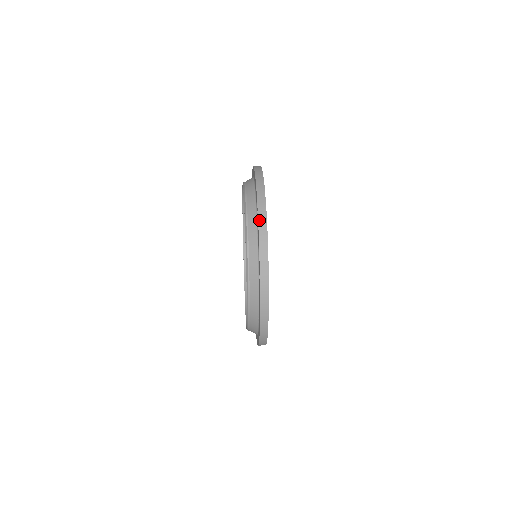
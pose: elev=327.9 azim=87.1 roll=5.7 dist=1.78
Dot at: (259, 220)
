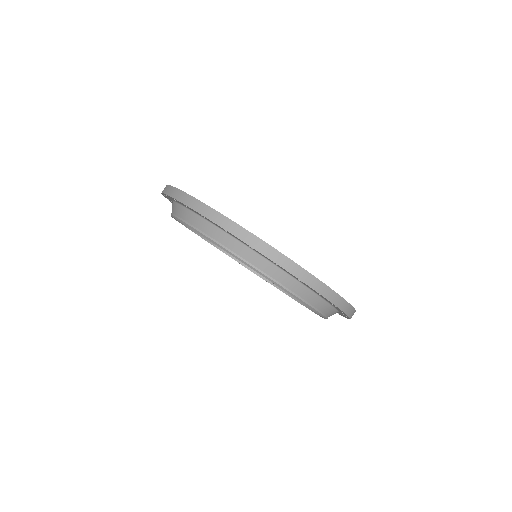
Dot at: (345, 312)
